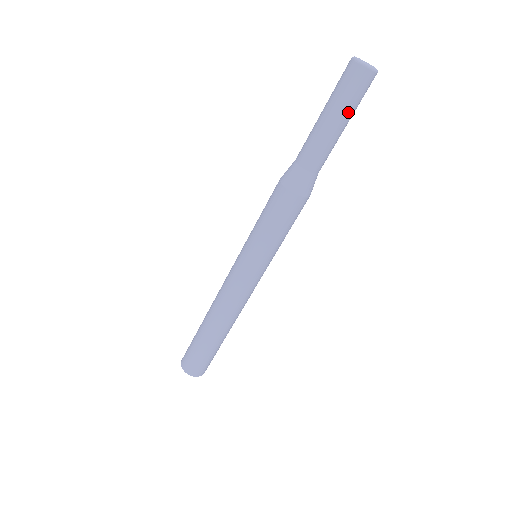
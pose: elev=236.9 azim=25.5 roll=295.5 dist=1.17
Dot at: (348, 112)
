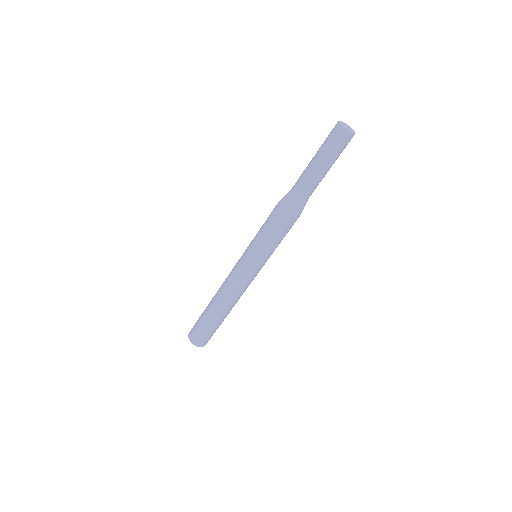
Dot at: (336, 159)
